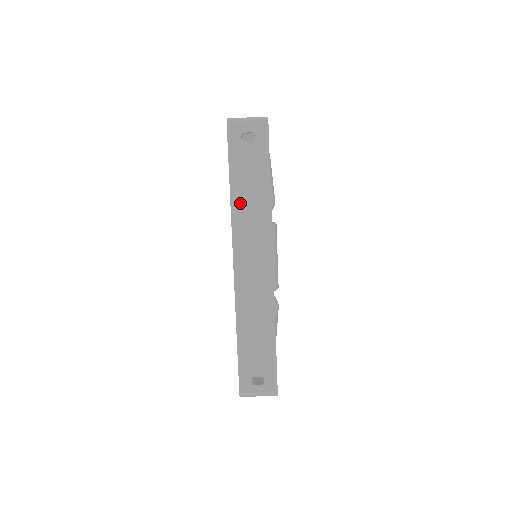
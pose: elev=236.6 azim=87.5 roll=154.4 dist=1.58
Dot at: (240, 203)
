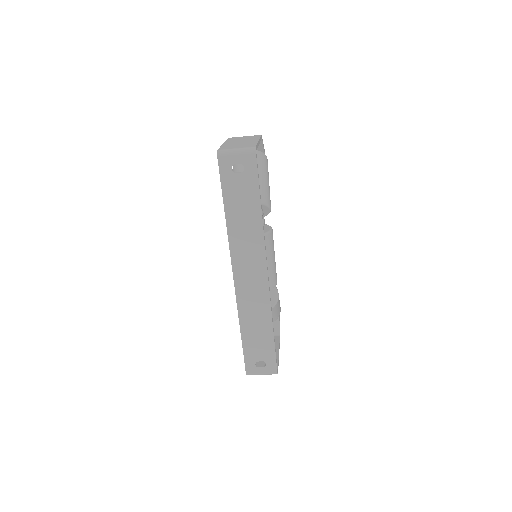
Dot at: (235, 226)
